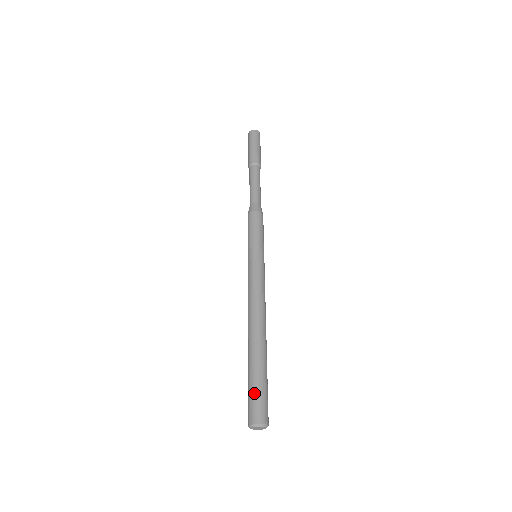
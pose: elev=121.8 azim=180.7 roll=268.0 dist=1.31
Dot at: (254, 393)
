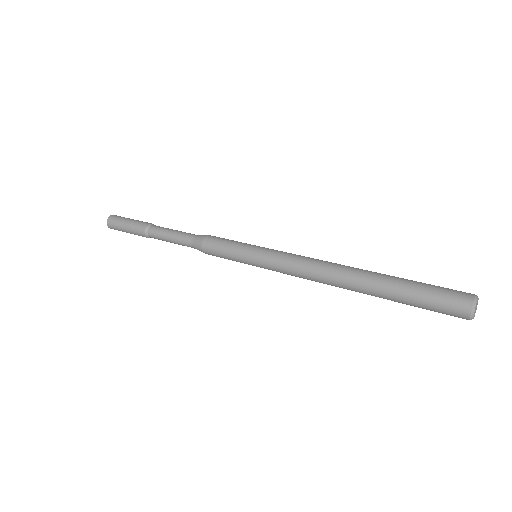
Dot at: occluded
